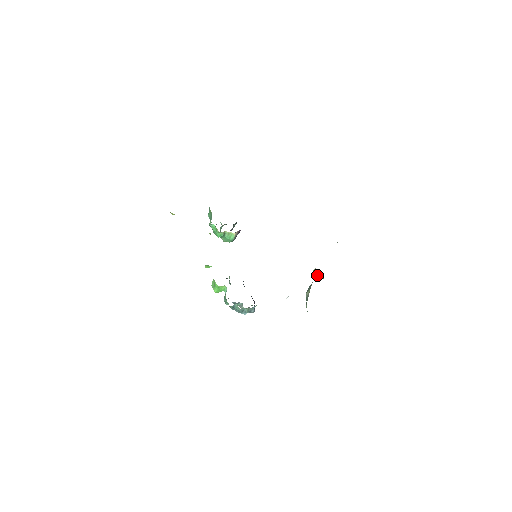
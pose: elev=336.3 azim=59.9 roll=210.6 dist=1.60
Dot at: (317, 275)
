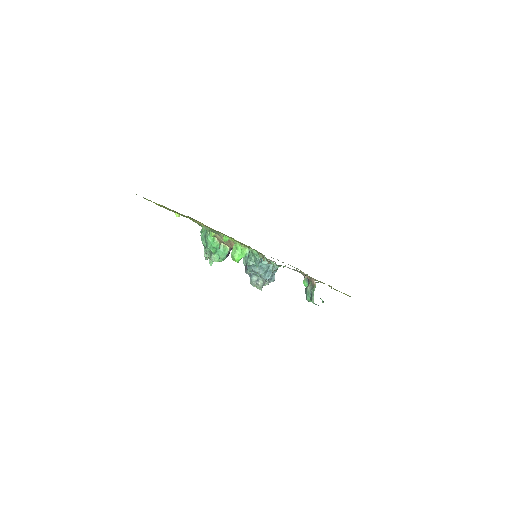
Dot at: occluded
